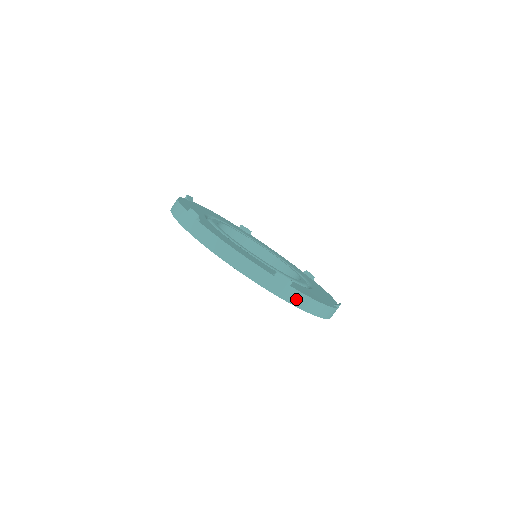
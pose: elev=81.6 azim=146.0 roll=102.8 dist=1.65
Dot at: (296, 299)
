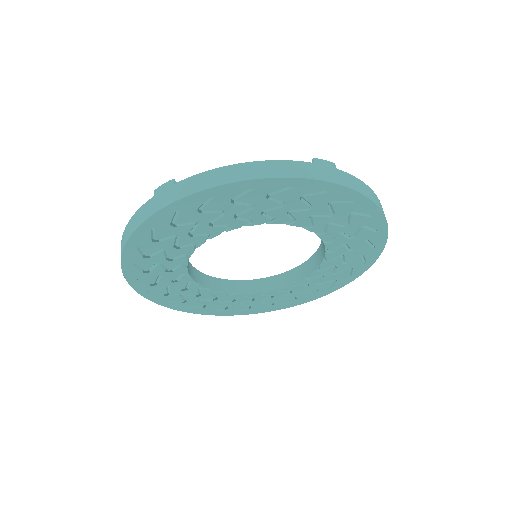
Dot at: (194, 186)
